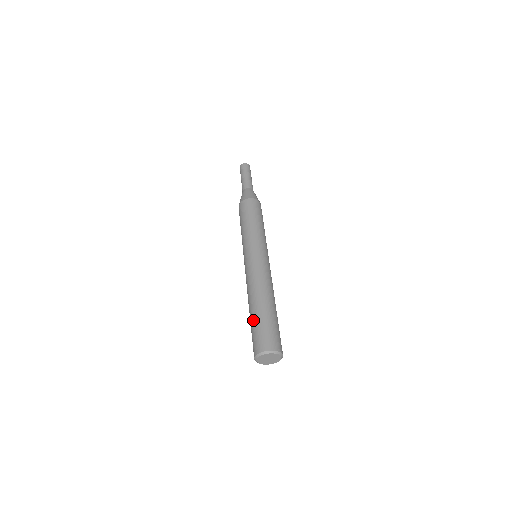
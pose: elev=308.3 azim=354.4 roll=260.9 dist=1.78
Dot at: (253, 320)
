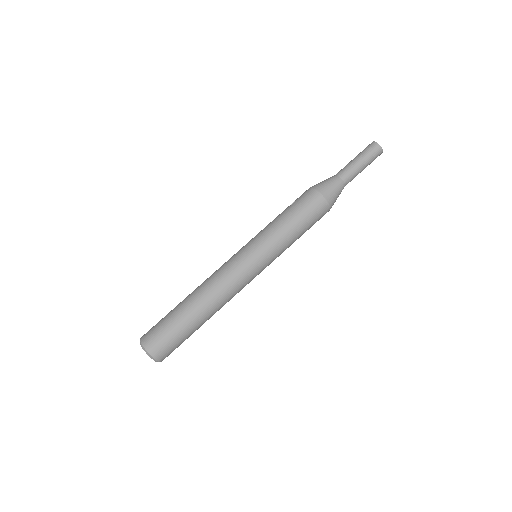
Dot at: (174, 314)
